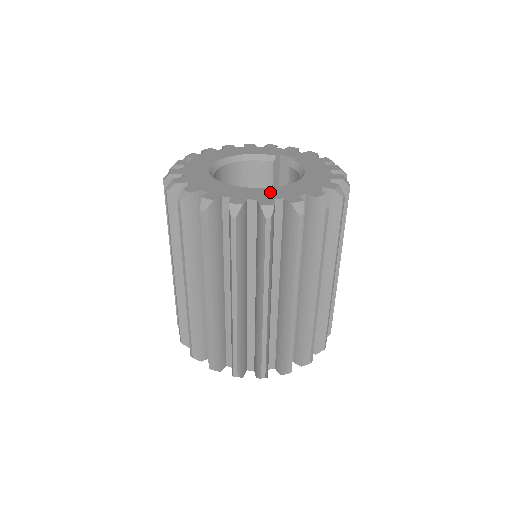
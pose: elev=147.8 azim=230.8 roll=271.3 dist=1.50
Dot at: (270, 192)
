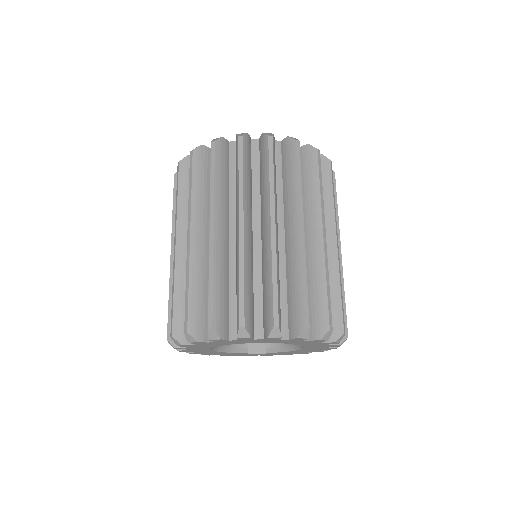
Dot at: occluded
